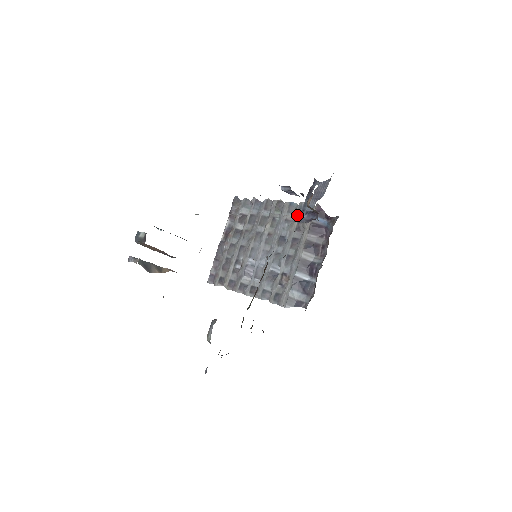
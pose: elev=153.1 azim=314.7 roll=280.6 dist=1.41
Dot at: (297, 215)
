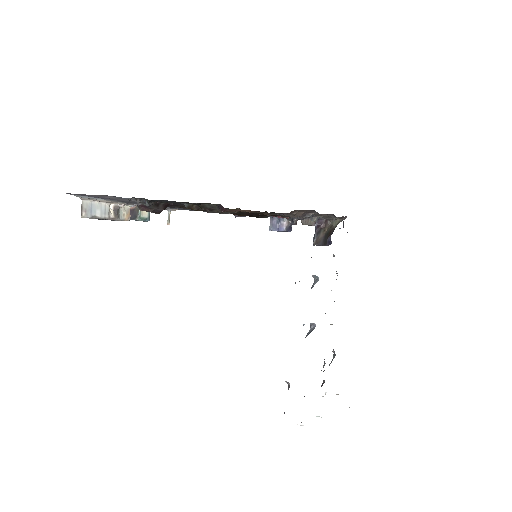
Dot at: (336, 271)
